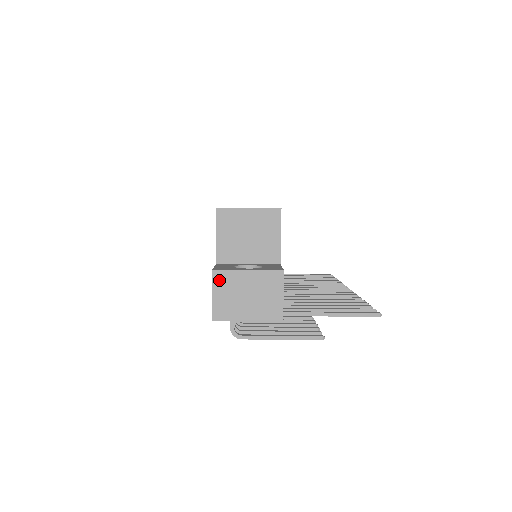
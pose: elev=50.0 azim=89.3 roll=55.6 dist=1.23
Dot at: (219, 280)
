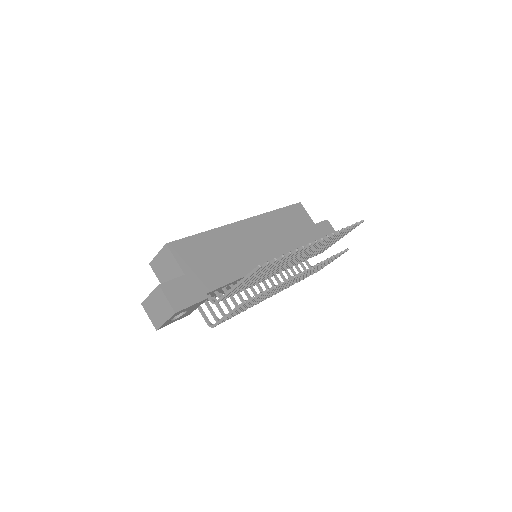
Dot at: (146, 307)
